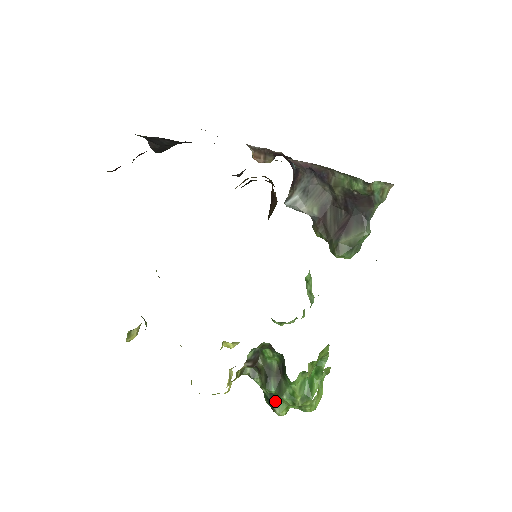
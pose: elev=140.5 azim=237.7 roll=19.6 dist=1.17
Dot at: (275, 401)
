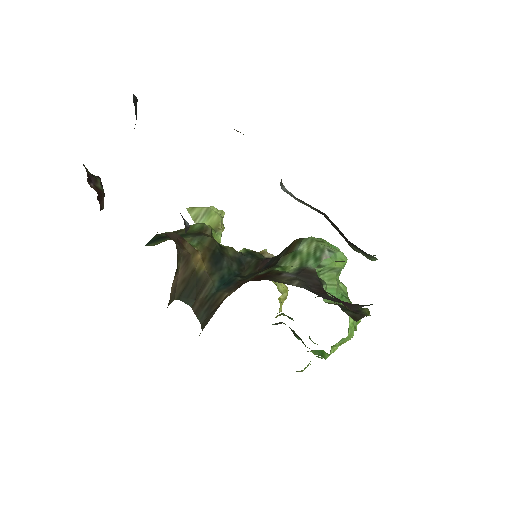
Dot at: (309, 336)
